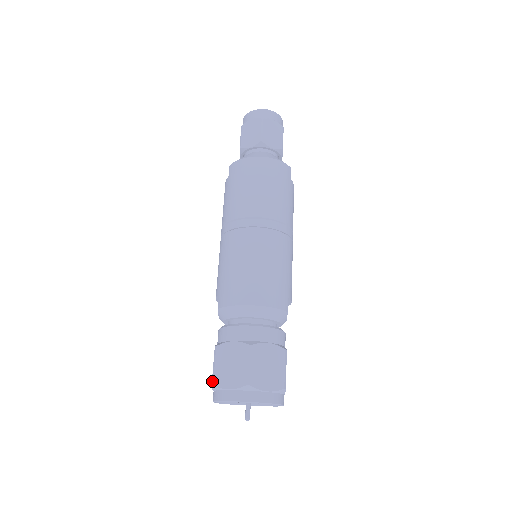
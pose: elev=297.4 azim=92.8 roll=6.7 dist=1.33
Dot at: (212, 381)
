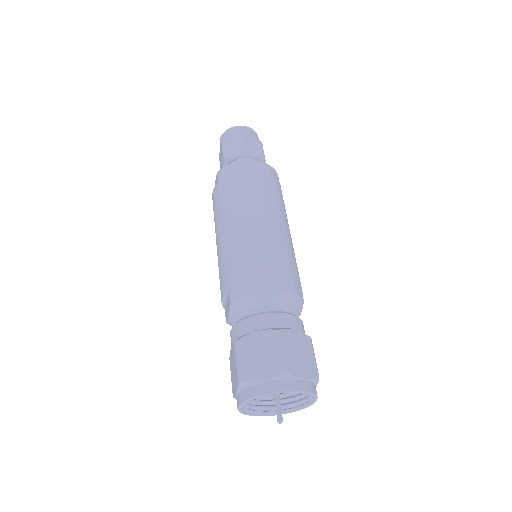
Dot at: (238, 378)
